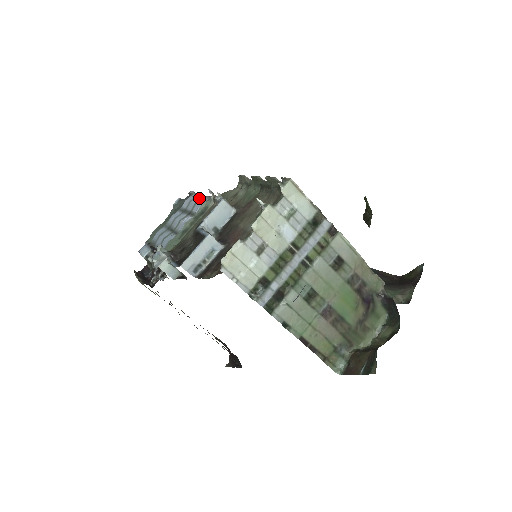
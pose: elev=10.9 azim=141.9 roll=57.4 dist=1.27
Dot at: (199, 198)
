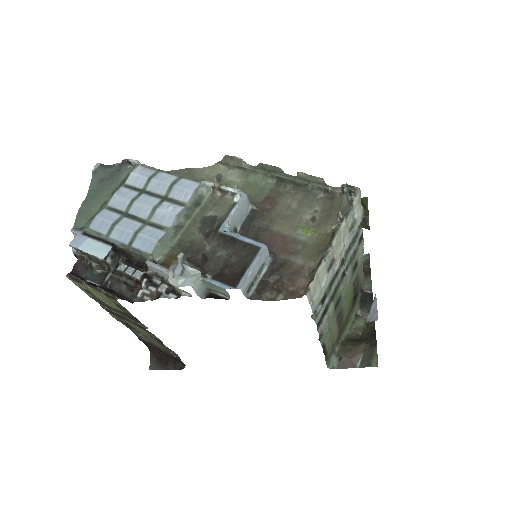
Dot at: (172, 178)
